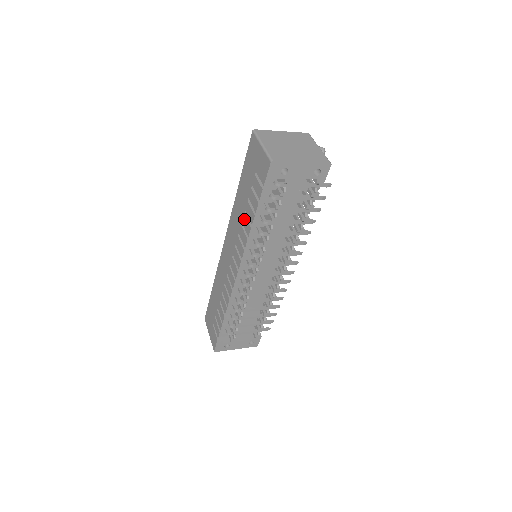
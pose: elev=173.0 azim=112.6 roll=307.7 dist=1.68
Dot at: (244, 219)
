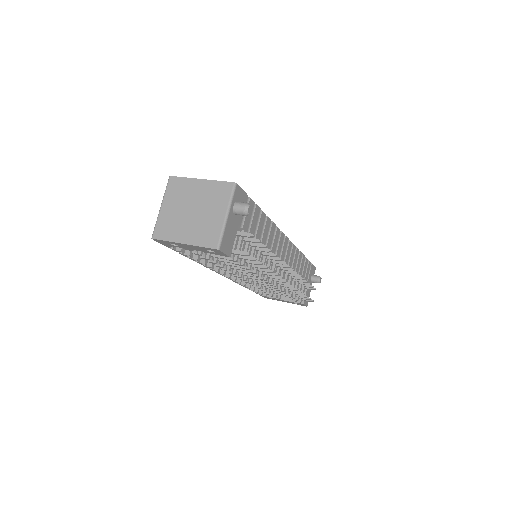
Dot at: occluded
